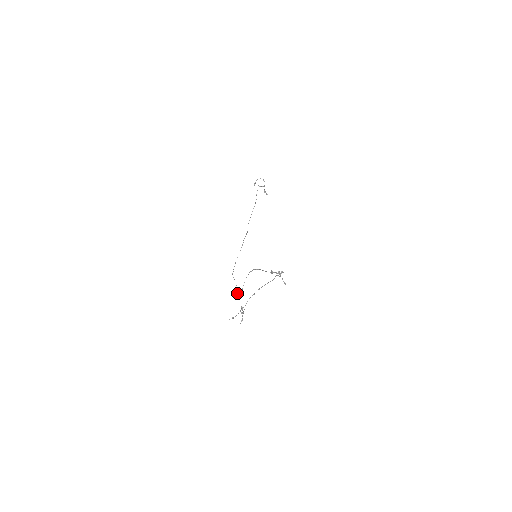
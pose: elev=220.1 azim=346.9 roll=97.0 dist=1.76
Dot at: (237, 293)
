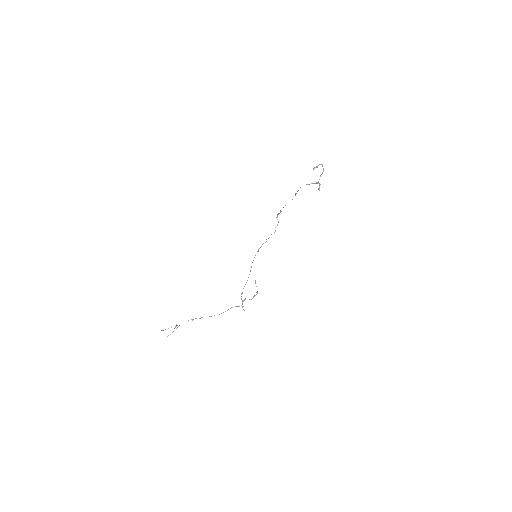
Dot at: occluded
